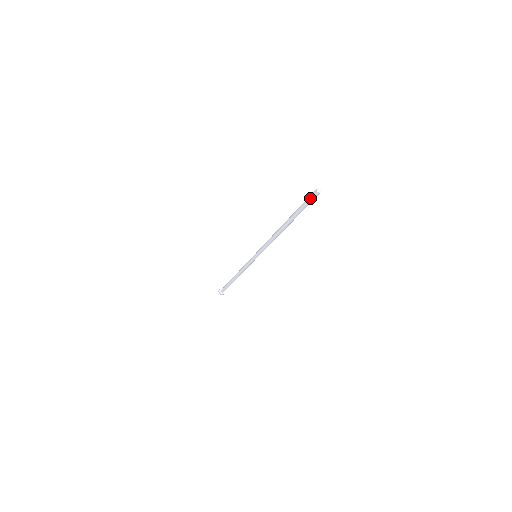
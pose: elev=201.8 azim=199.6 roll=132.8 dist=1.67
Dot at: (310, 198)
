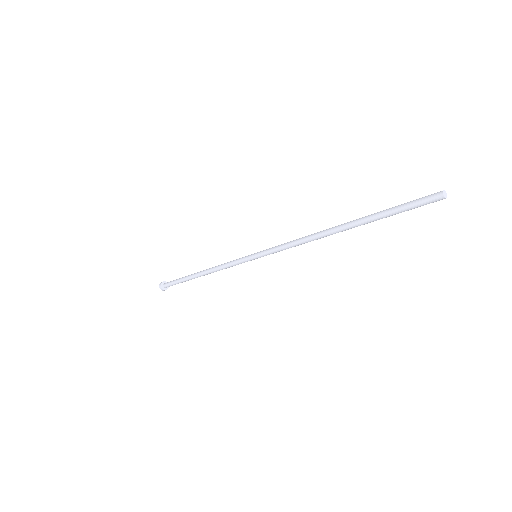
Dot at: (422, 201)
